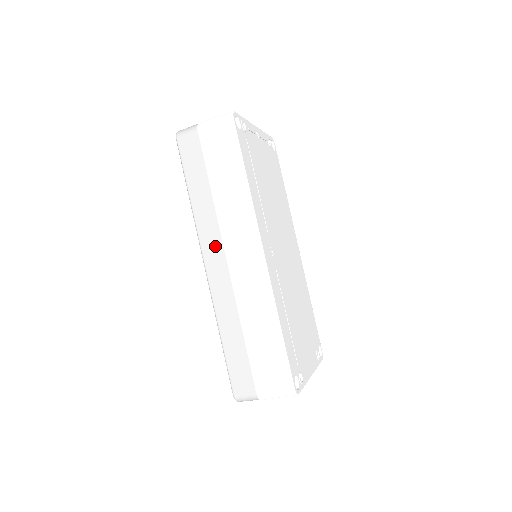
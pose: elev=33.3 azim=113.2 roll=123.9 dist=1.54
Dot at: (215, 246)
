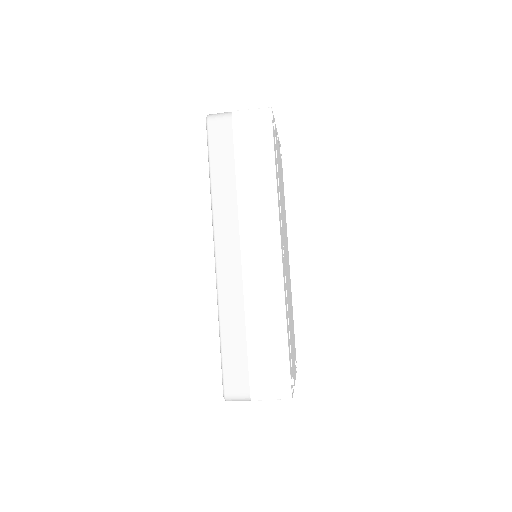
Dot at: (230, 236)
